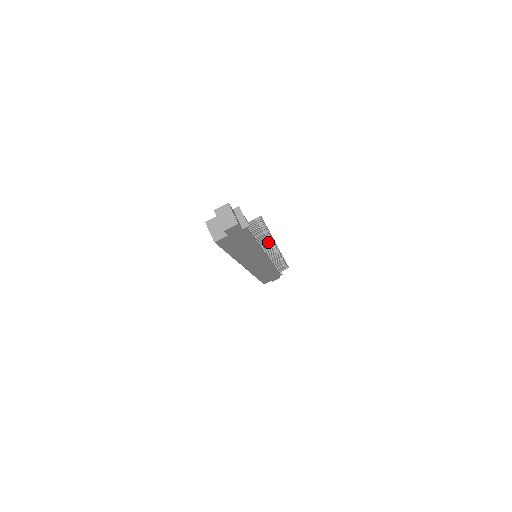
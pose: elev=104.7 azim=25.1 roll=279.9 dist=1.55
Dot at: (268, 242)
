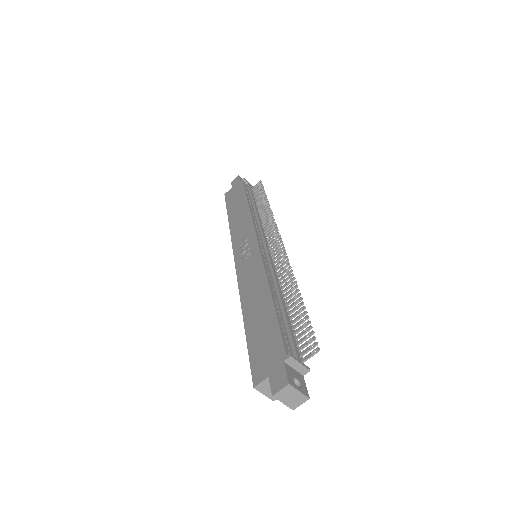
Dot at: (286, 276)
